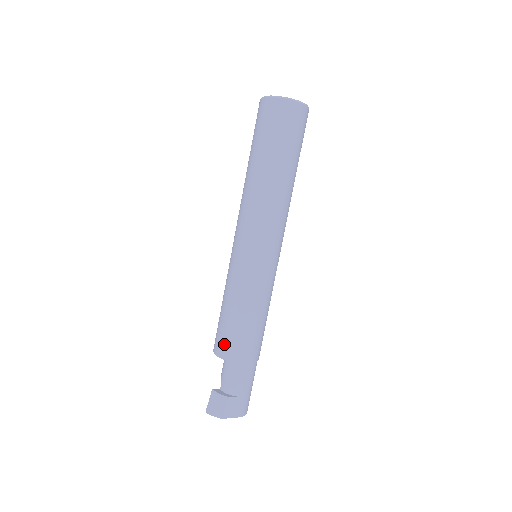
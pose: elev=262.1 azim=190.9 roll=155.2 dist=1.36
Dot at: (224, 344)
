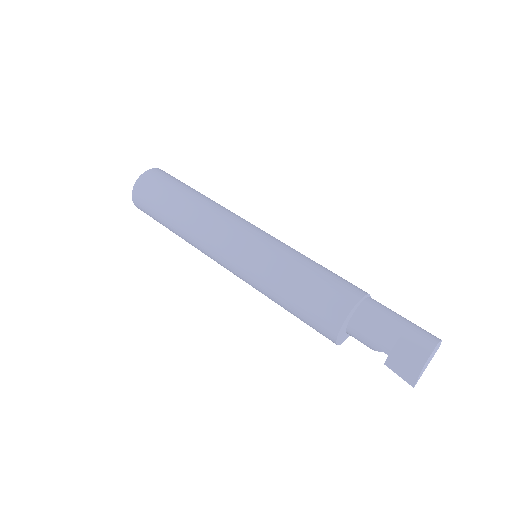
Dot at: (324, 316)
